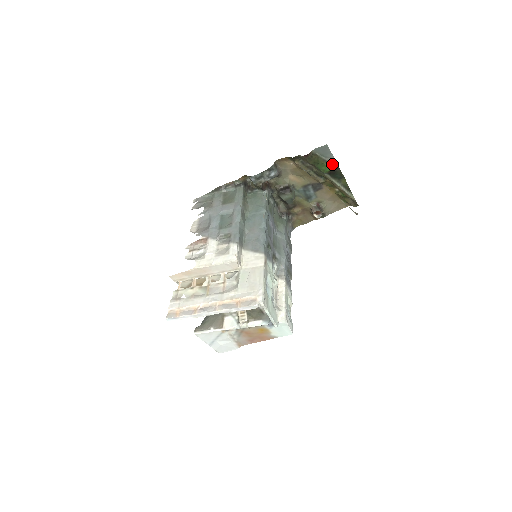
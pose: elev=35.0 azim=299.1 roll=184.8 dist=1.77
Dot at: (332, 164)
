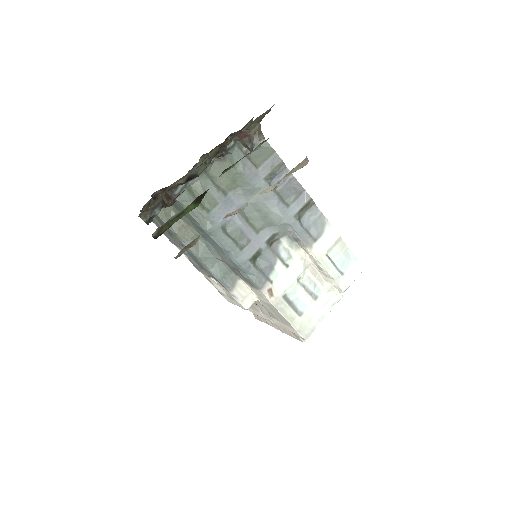
Dot at: (191, 204)
